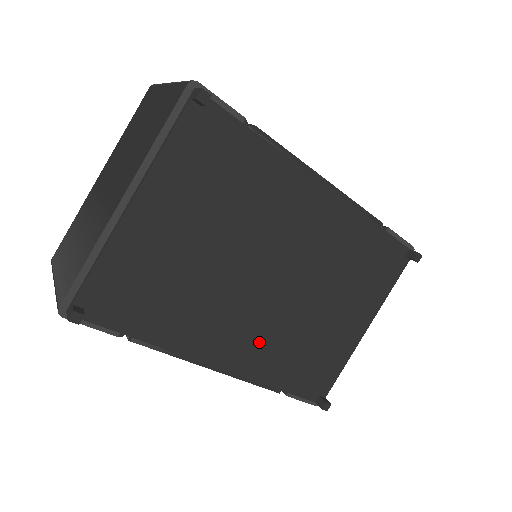
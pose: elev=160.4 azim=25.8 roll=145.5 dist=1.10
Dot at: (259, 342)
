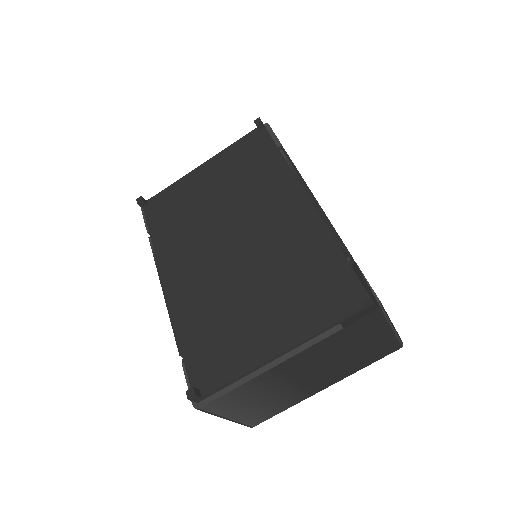
Dot at: (196, 288)
